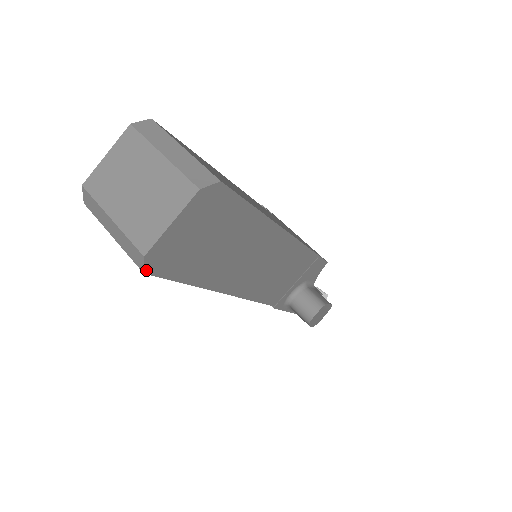
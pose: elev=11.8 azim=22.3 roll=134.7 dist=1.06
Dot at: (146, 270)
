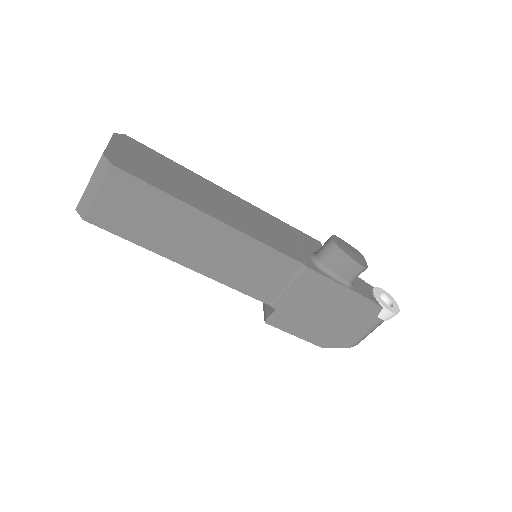
Dot at: (112, 163)
